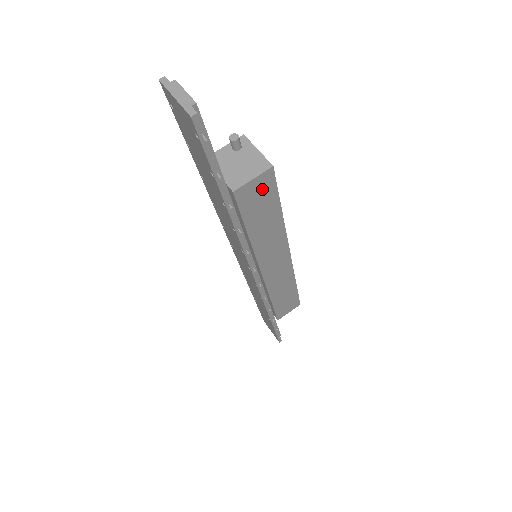
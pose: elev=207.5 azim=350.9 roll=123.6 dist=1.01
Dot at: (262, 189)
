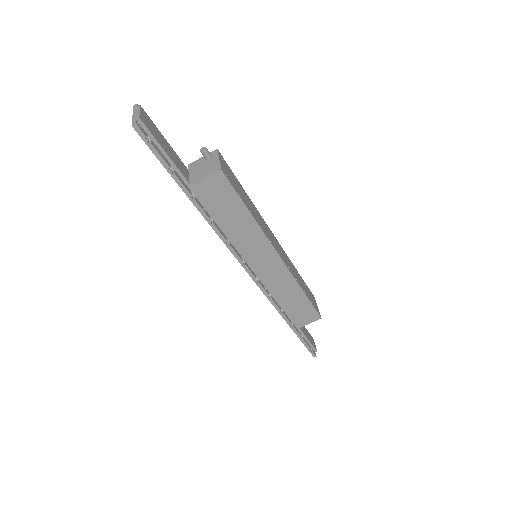
Dot at: (219, 188)
